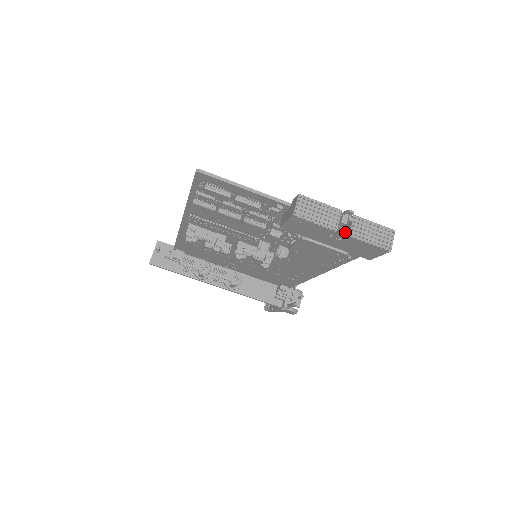
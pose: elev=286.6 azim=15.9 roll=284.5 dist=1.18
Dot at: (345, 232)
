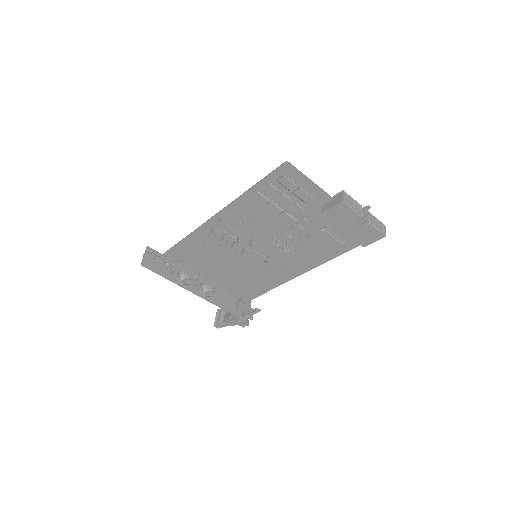
Dot at: (368, 218)
